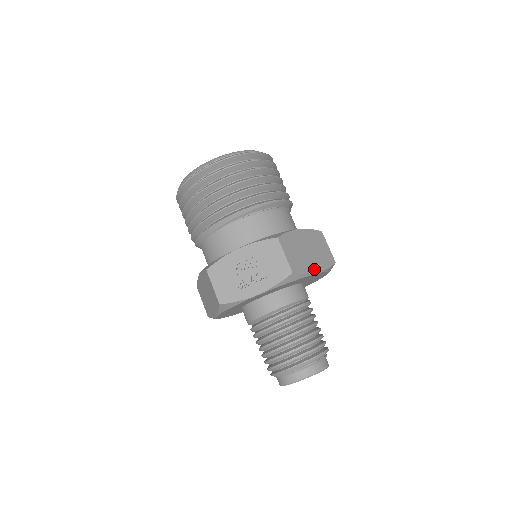
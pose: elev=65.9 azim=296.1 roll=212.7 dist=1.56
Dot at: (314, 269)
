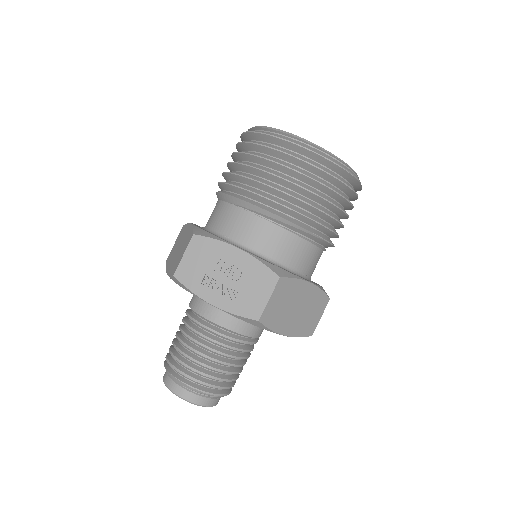
Dot at: (284, 330)
